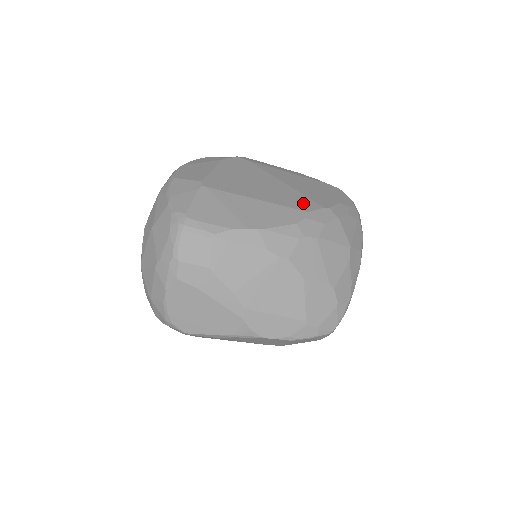
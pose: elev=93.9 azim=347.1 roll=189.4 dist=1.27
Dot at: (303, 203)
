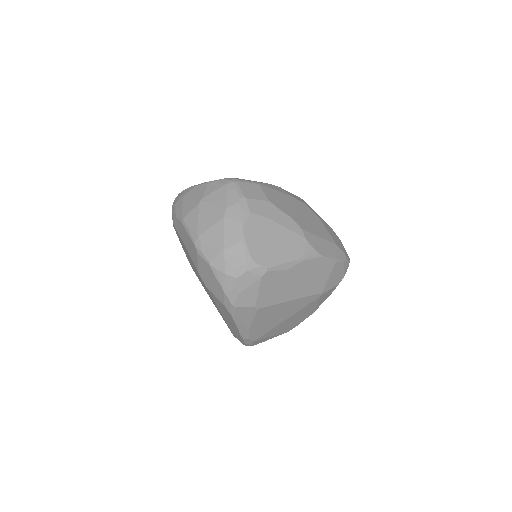
Dot at: occluded
